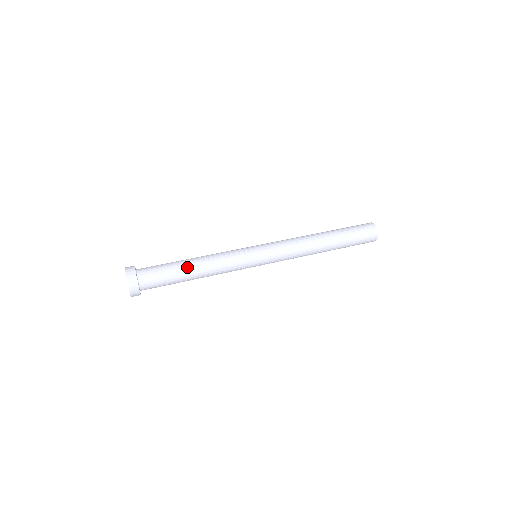
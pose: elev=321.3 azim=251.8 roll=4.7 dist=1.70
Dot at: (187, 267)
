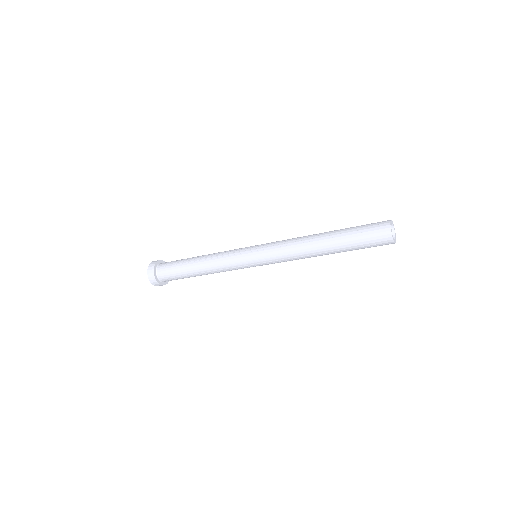
Dot at: occluded
